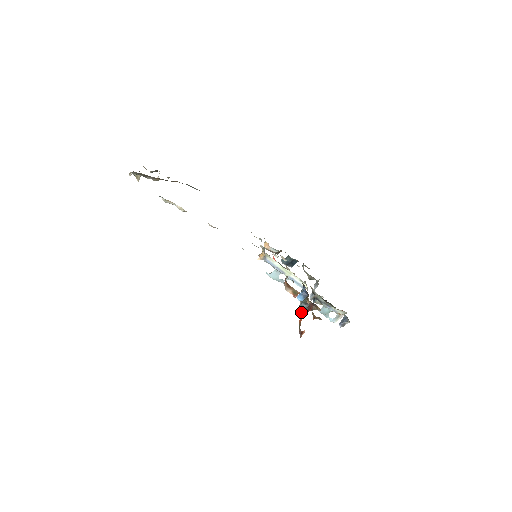
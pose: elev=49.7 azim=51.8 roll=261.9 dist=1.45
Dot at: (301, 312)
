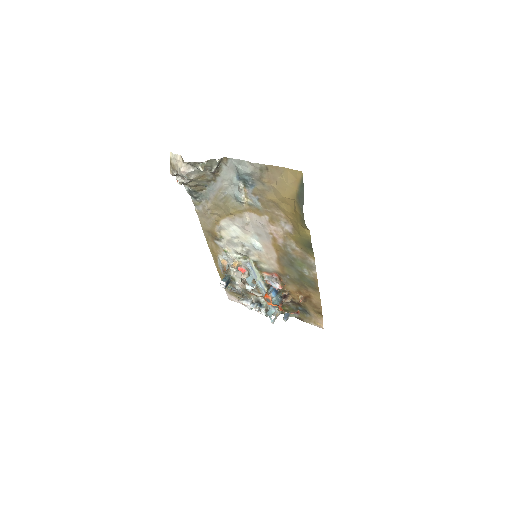
Dot at: (279, 304)
